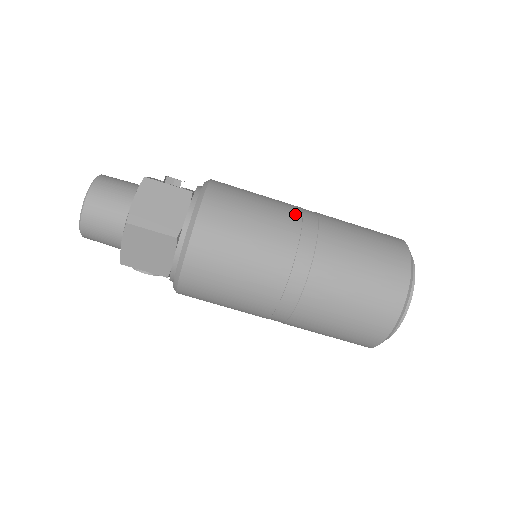
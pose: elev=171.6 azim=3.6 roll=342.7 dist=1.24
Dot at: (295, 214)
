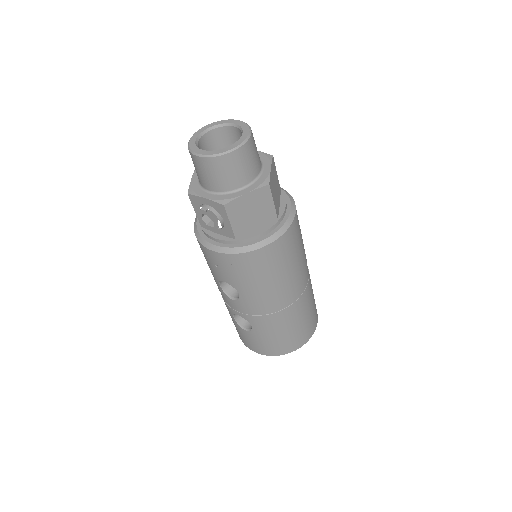
Dot at: occluded
